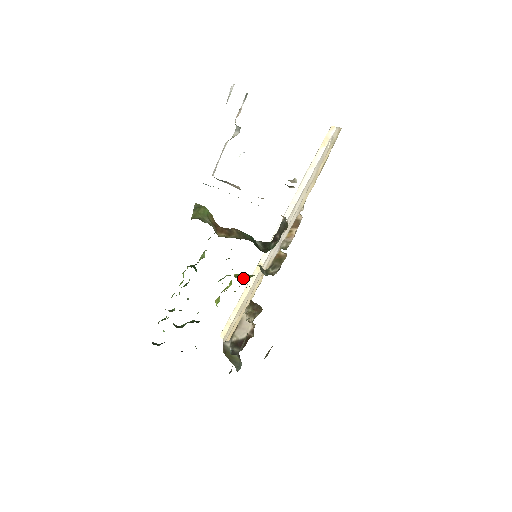
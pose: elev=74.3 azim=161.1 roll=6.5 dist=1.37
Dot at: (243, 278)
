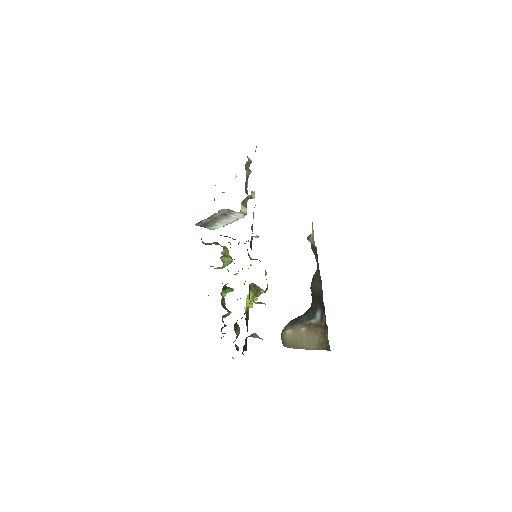
Dot at: occluded
